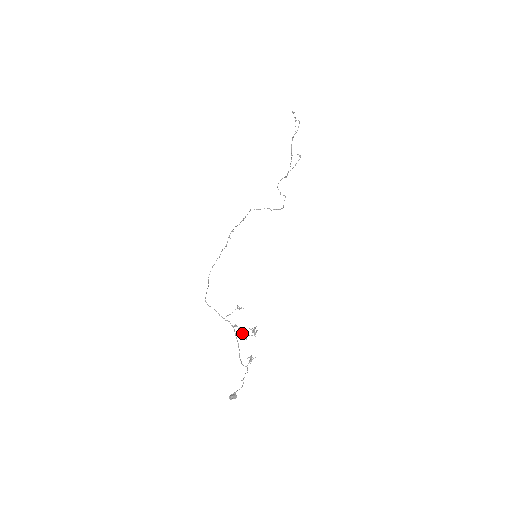
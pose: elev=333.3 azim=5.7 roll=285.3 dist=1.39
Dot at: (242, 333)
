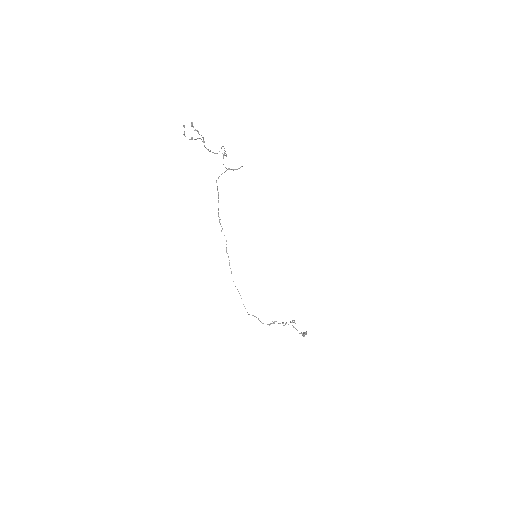
Dot at: occluded
